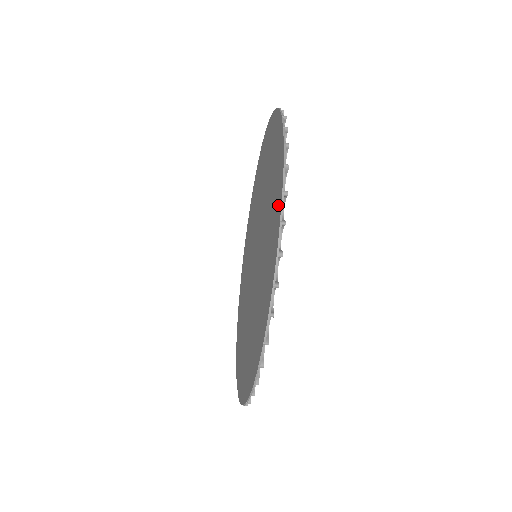
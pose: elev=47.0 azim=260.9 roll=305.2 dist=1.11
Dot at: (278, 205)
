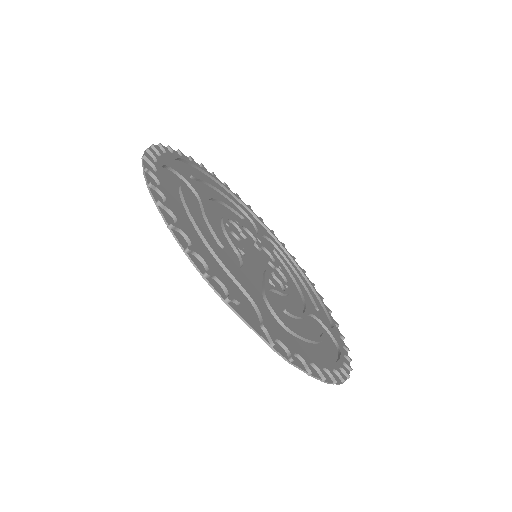
Dot at: occluded
